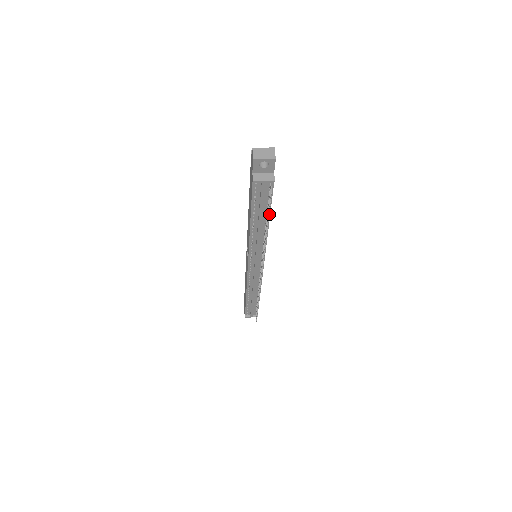
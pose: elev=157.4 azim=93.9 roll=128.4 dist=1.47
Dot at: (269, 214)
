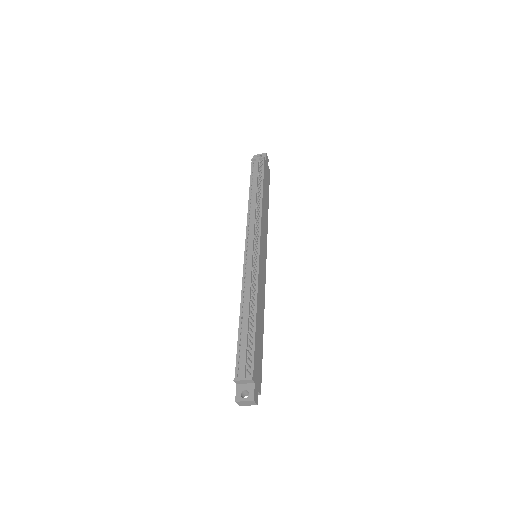
Dot at: (259, 171)
